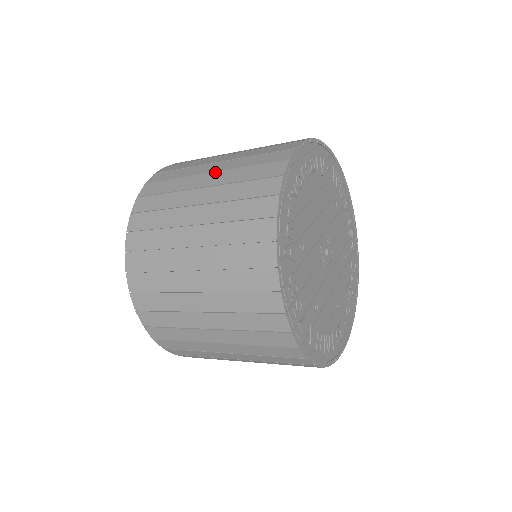
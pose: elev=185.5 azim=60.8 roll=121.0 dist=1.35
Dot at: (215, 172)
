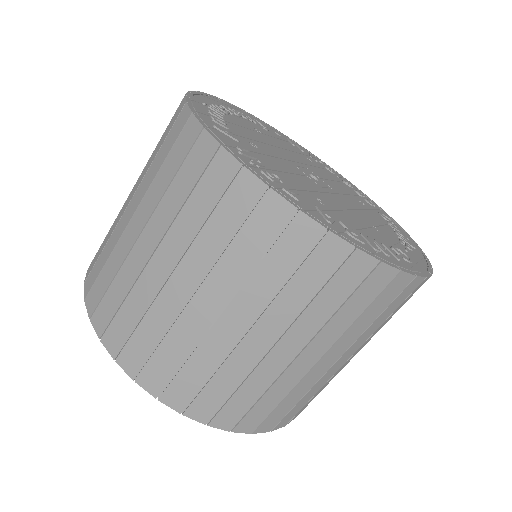
Dot at: occluded
